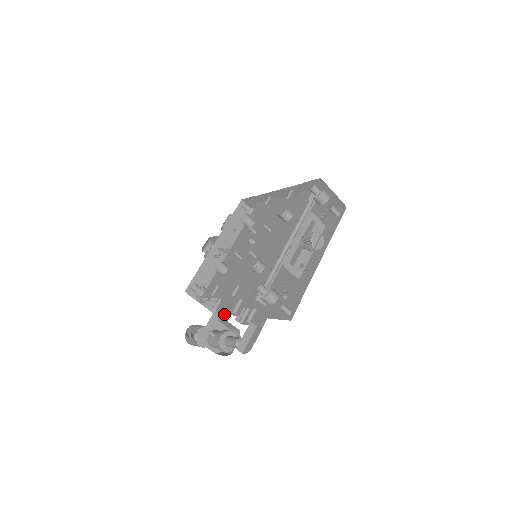
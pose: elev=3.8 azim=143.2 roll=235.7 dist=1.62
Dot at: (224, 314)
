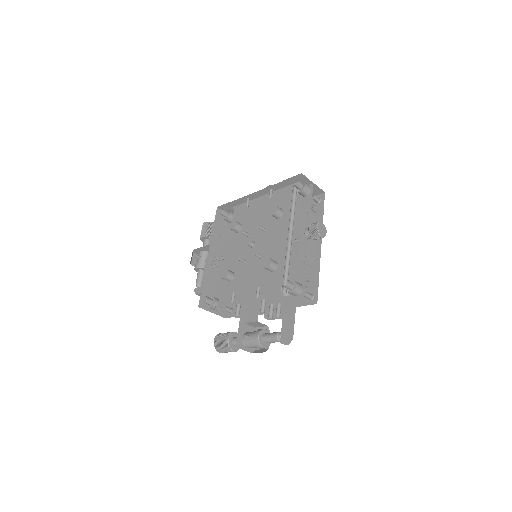
Dot at: (250, 316)
